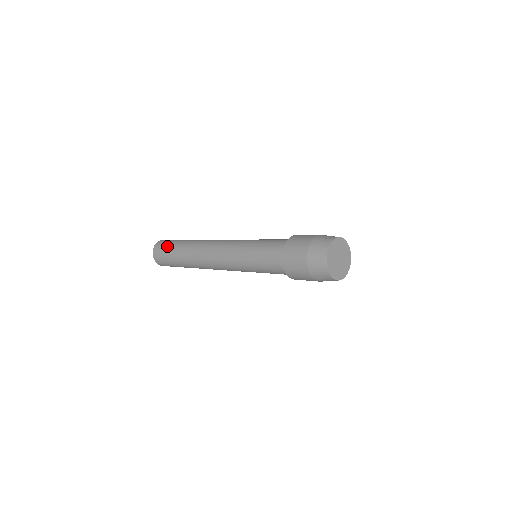
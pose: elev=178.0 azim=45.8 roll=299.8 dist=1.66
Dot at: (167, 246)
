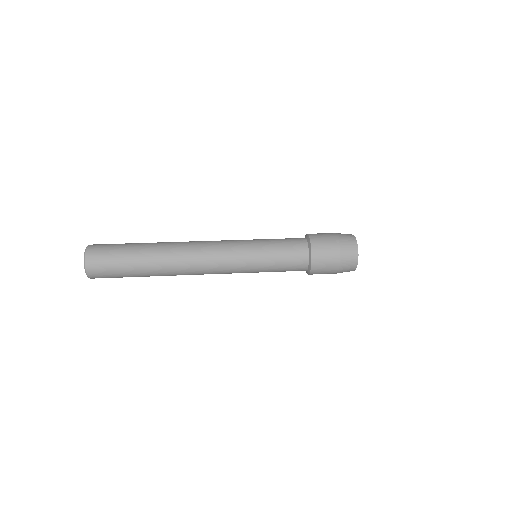
Dot at: (116, 266)
